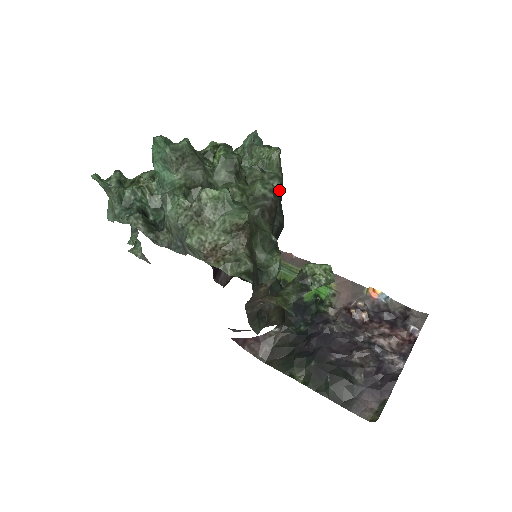
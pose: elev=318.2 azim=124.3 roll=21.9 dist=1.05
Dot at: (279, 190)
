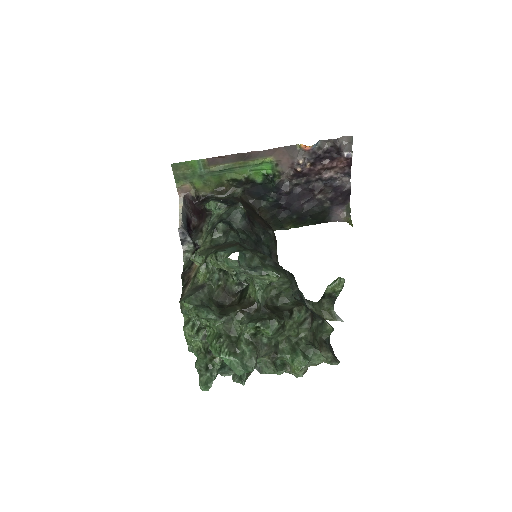
Dot at: (290, 284)
